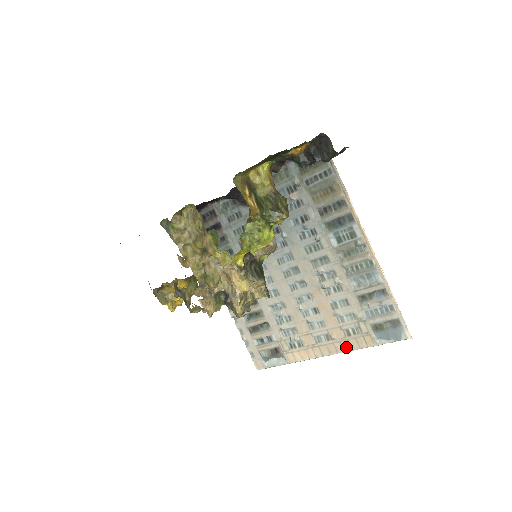
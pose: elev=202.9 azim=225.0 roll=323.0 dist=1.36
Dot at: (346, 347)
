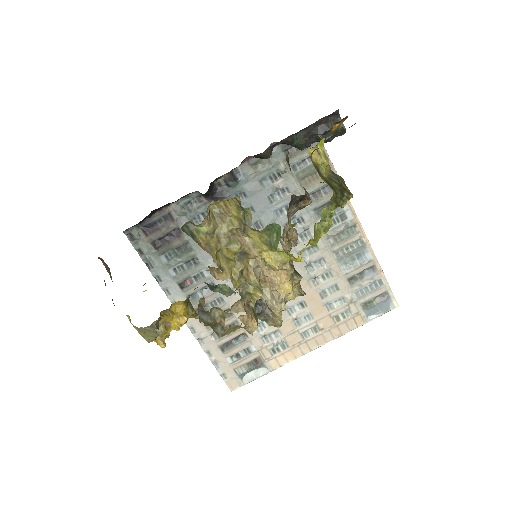
Dot at: (336, 334)
